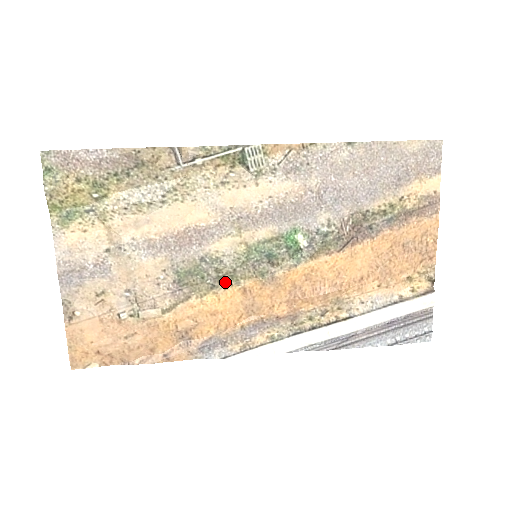
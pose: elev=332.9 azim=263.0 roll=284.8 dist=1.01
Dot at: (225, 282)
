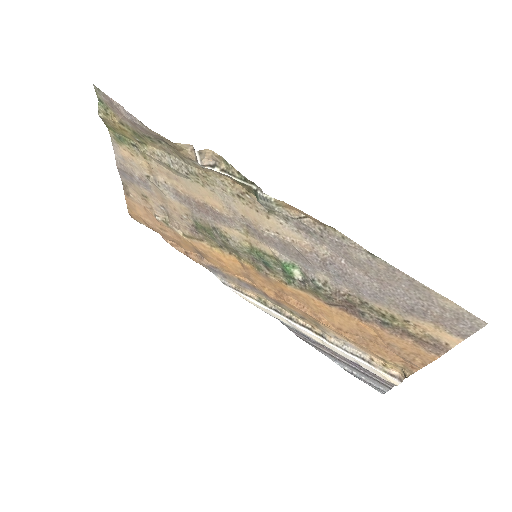
Dot at: (230, 251)
